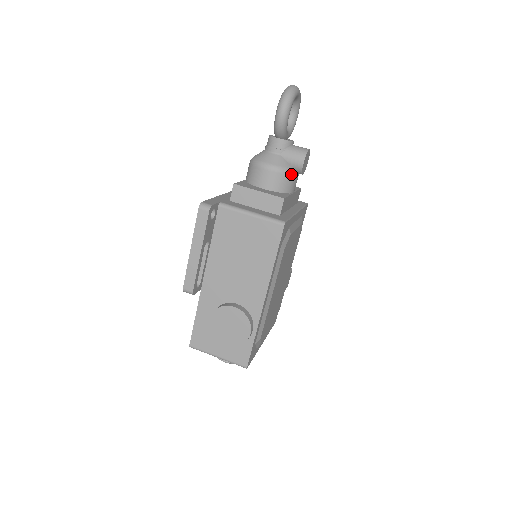
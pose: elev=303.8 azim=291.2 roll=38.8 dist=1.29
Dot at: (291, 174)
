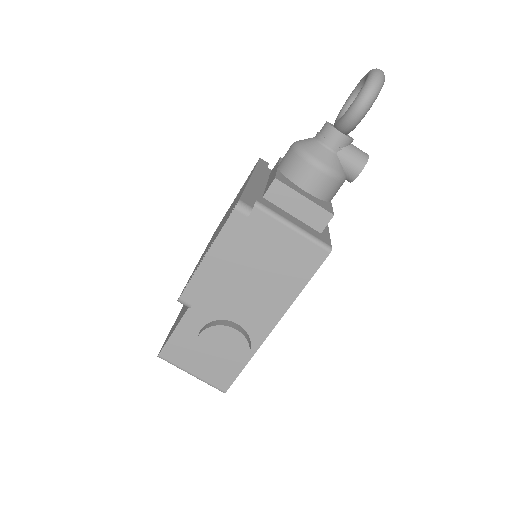
Dot at: (341, 181)
